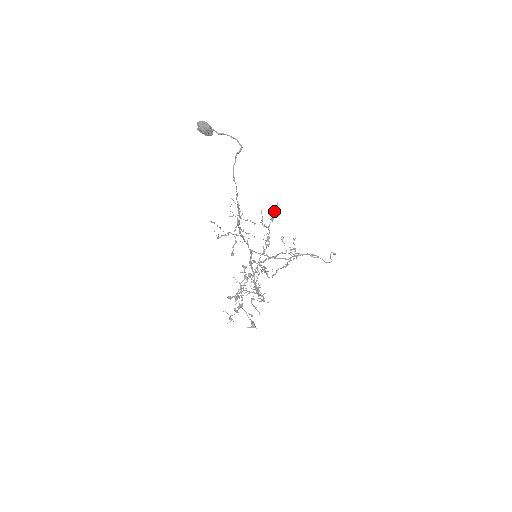
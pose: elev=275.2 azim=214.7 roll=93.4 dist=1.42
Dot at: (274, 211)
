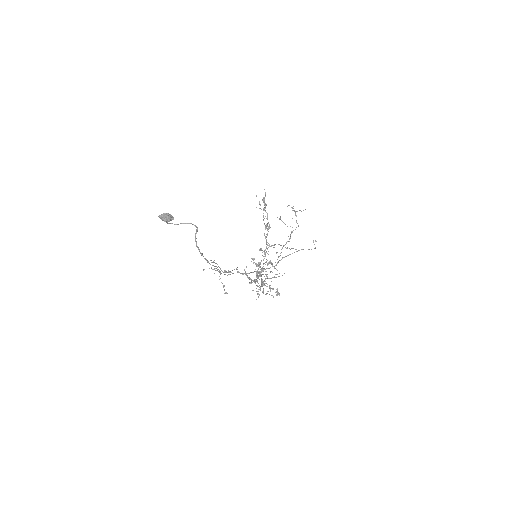
Dot at: (264, 200)
